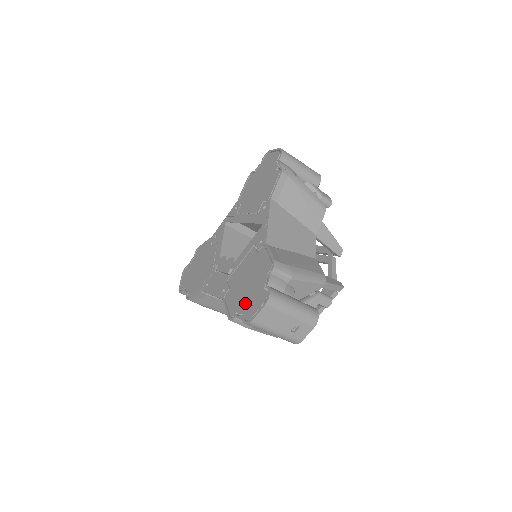
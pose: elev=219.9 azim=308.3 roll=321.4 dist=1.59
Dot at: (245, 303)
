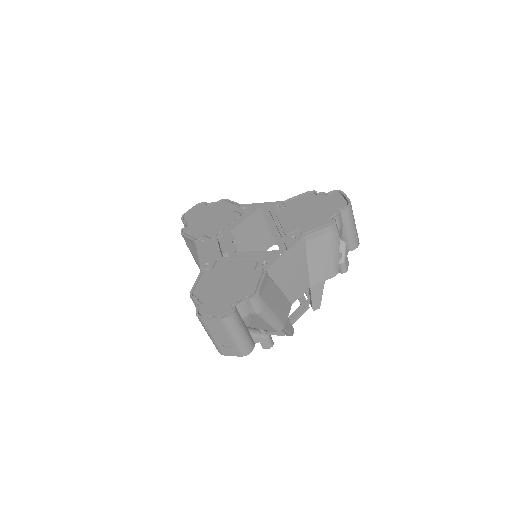
Dot at: (210, 297)
